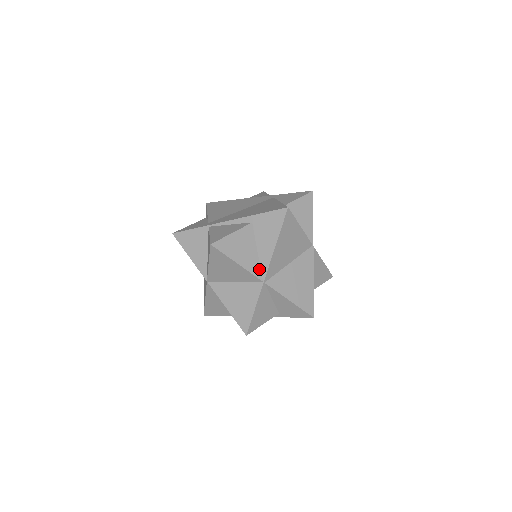
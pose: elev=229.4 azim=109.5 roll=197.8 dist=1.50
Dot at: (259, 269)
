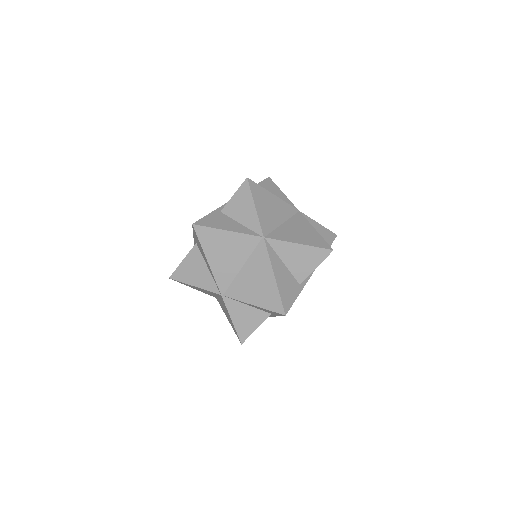
Dot at: (214, 284)
